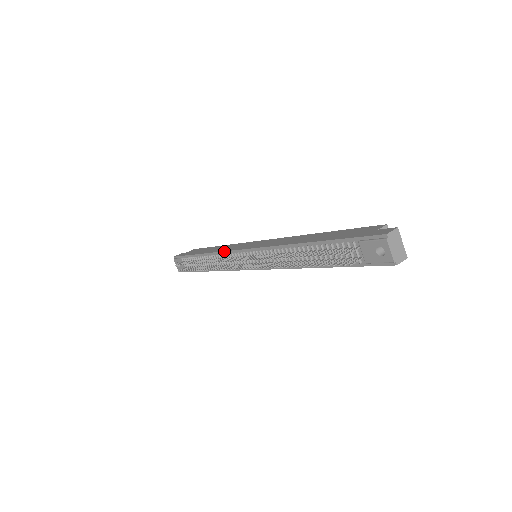
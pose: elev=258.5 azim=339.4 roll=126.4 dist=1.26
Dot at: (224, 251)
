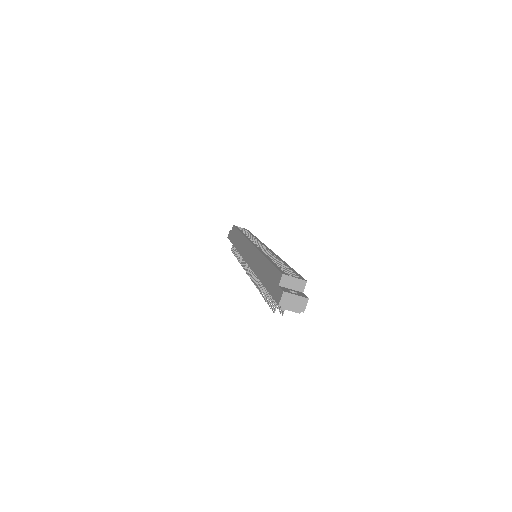
Dot at: occluded
